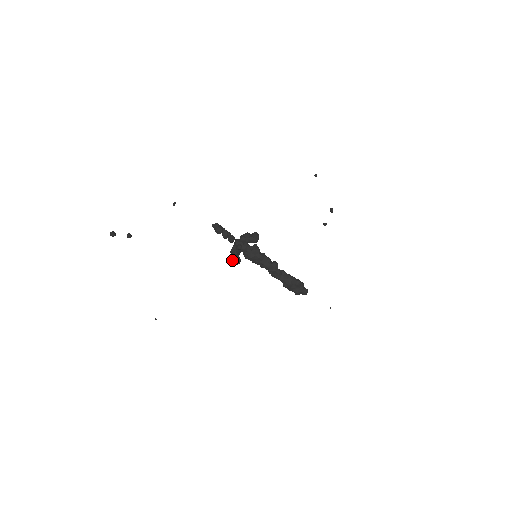
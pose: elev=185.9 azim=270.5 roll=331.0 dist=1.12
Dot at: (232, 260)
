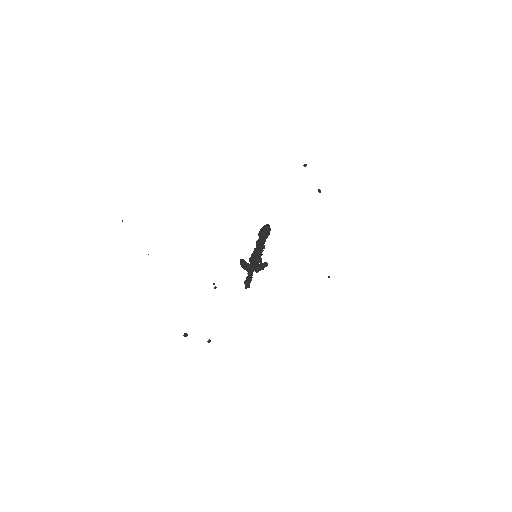
Dot at: (241, 266)
